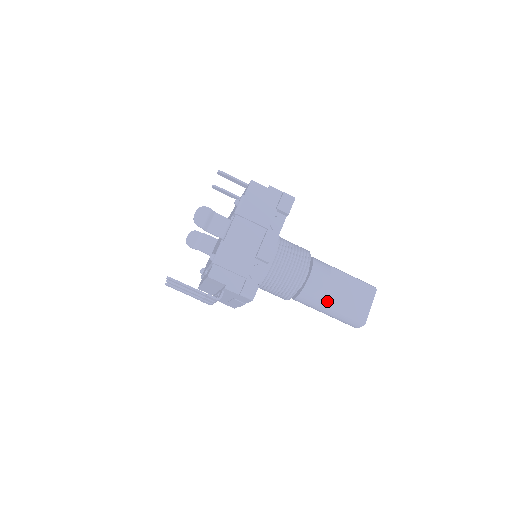
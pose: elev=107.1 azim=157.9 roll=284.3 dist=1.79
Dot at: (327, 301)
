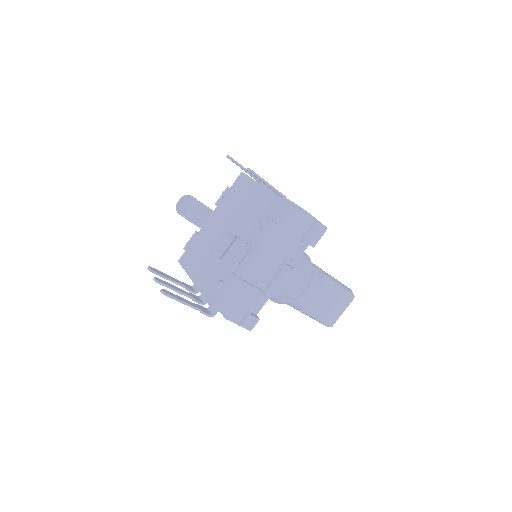
Dot at: (309, 308)
